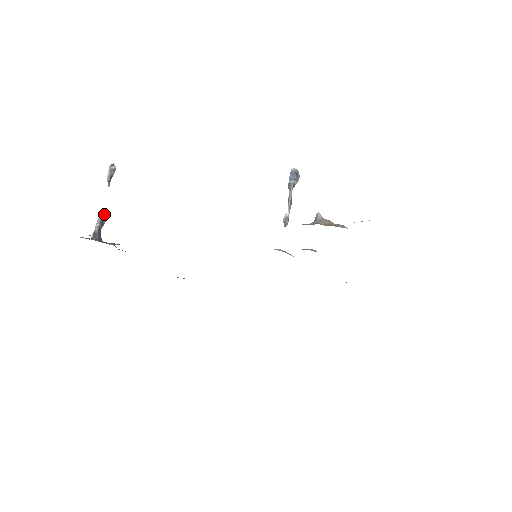
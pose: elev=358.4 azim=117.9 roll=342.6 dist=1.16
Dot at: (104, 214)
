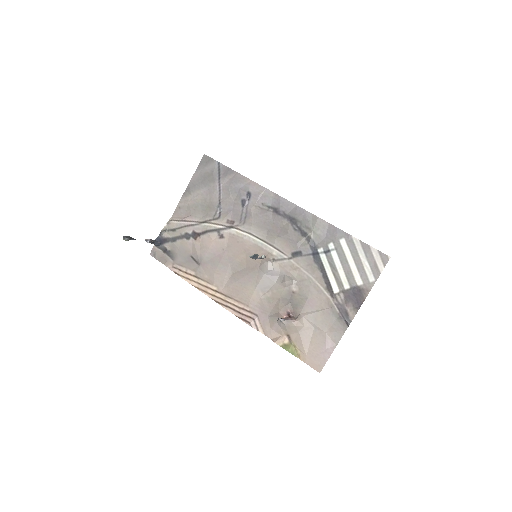
Dot at: occluded
